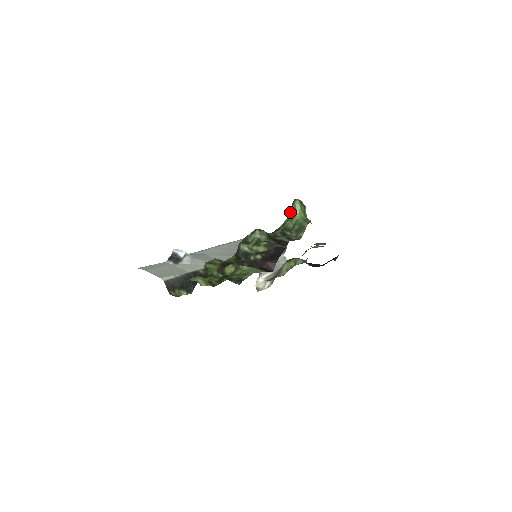
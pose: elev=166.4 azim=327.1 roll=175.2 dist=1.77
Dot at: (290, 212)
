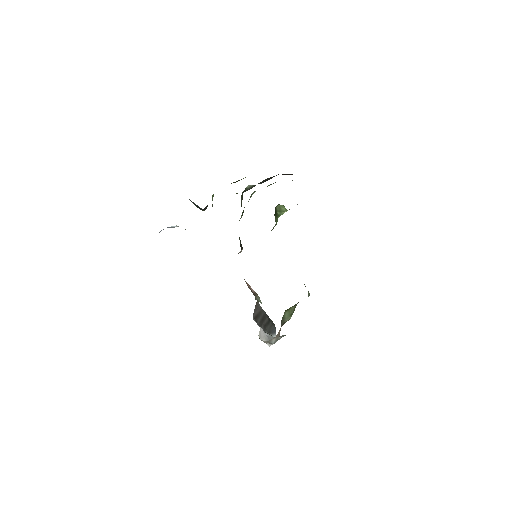
Dot at: (276, 213)
